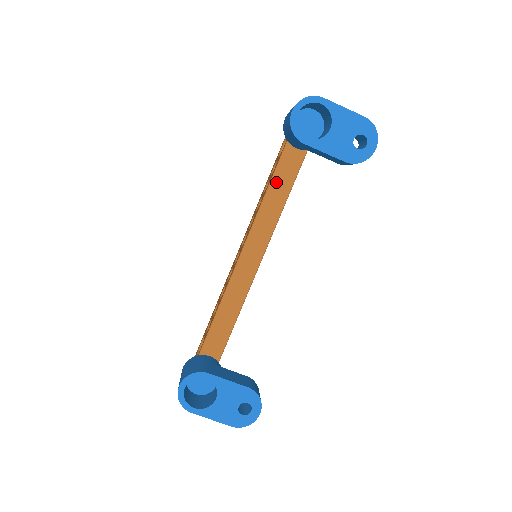
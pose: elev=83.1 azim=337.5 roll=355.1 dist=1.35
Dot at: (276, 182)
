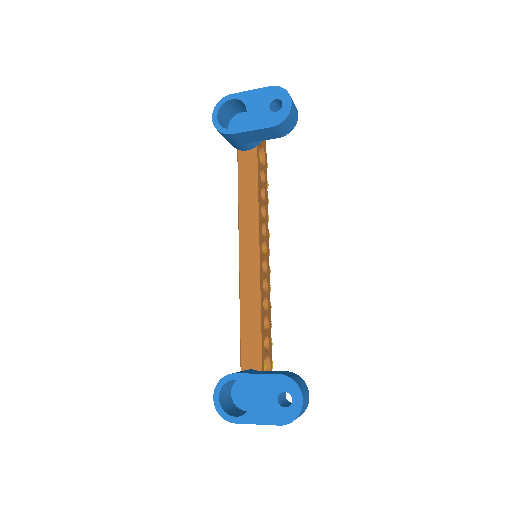
Dot at: (243, 185)
